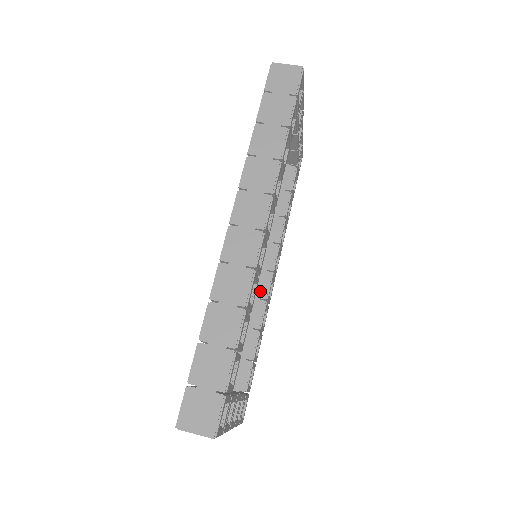
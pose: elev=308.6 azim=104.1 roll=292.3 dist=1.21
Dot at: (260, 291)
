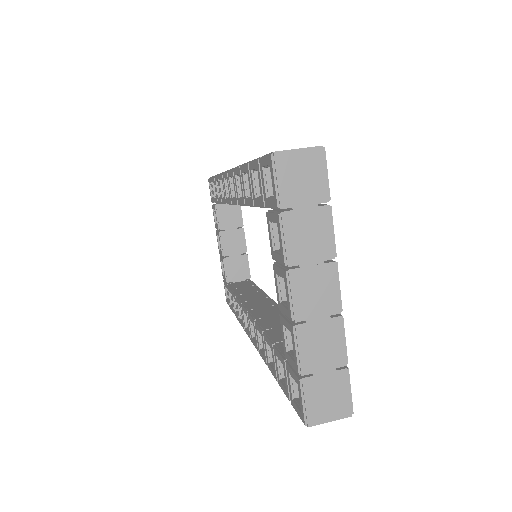
Dot at: (275, 312)
